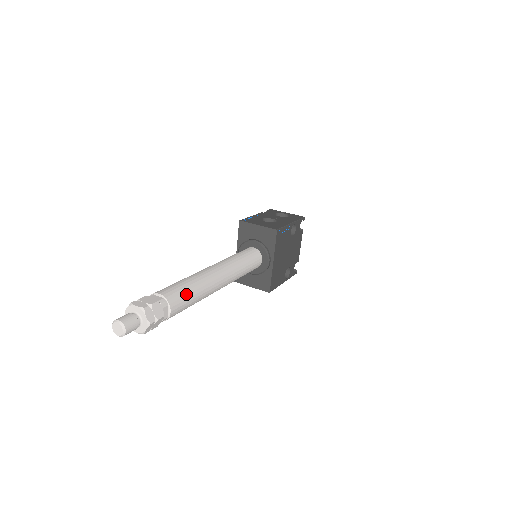
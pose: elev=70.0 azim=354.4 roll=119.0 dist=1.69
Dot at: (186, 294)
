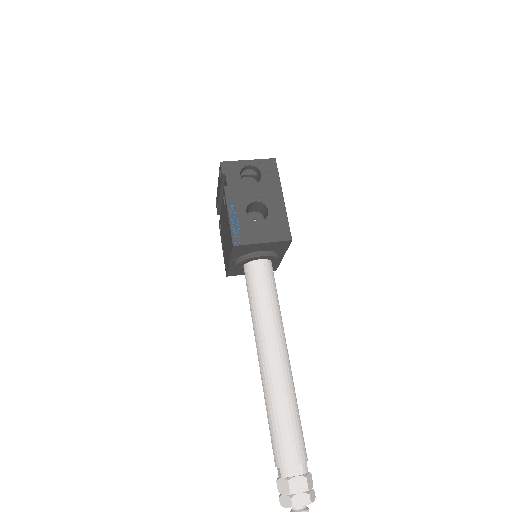
Dot at: (300, 428)
